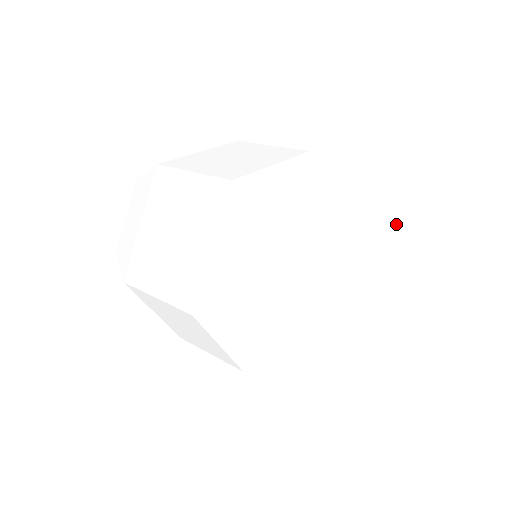
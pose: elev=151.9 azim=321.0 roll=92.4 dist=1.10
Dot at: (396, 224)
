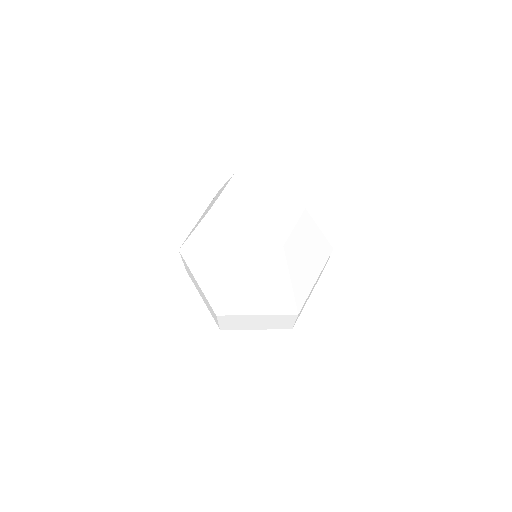
Dot at: occluded
